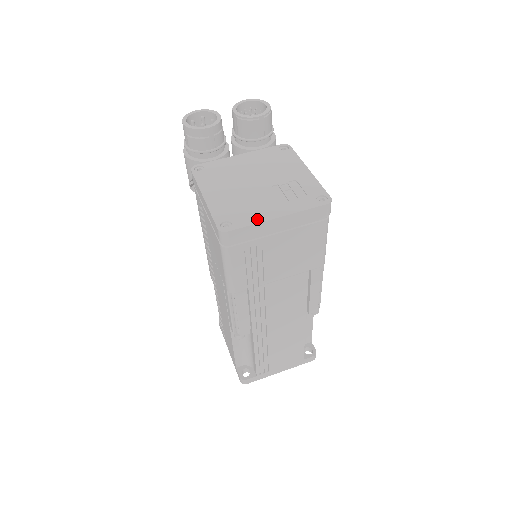
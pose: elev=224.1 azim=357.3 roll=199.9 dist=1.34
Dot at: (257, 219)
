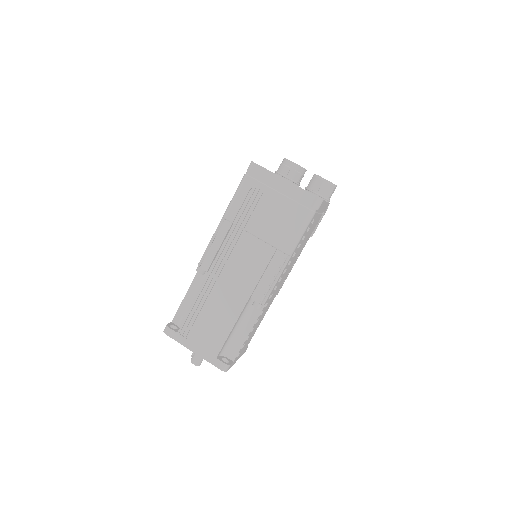
Dot at: occluded
